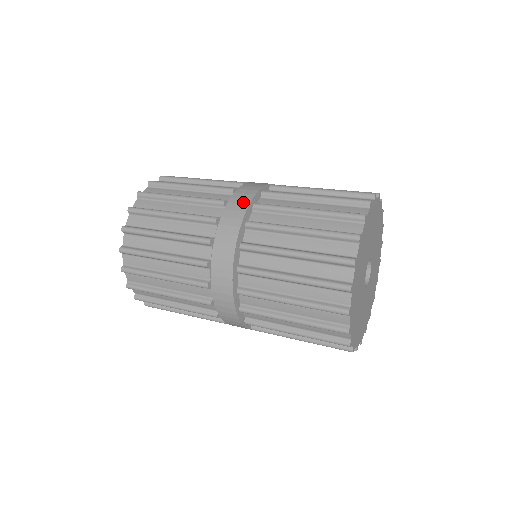
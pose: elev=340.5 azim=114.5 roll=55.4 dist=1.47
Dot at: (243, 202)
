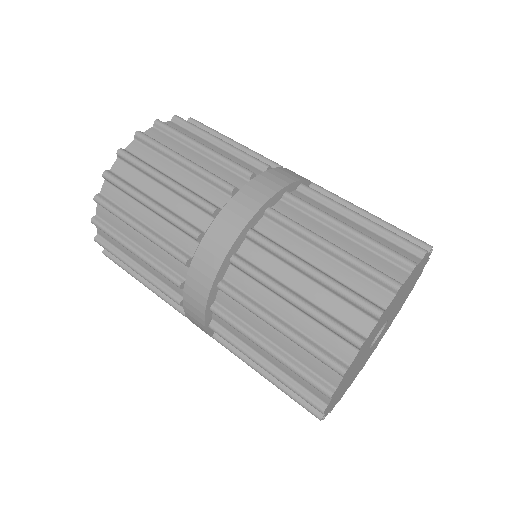
Dot at: (236, 222)
